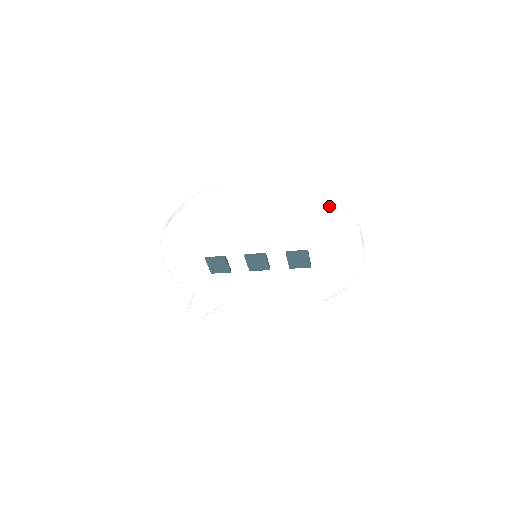
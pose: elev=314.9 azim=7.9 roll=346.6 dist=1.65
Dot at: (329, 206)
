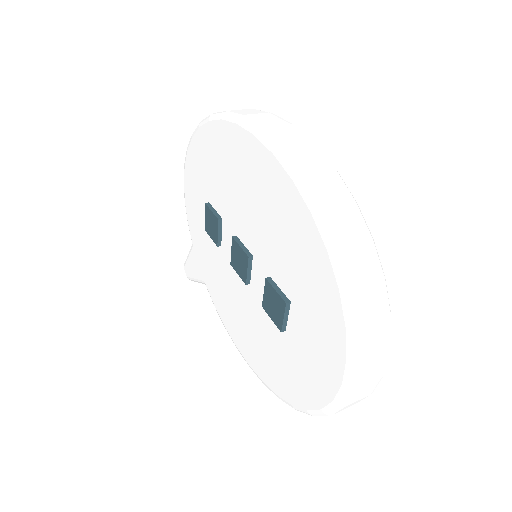
Dot at: (351, 259)
